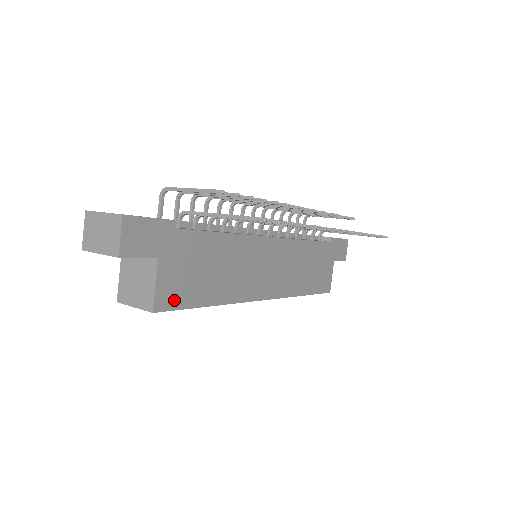
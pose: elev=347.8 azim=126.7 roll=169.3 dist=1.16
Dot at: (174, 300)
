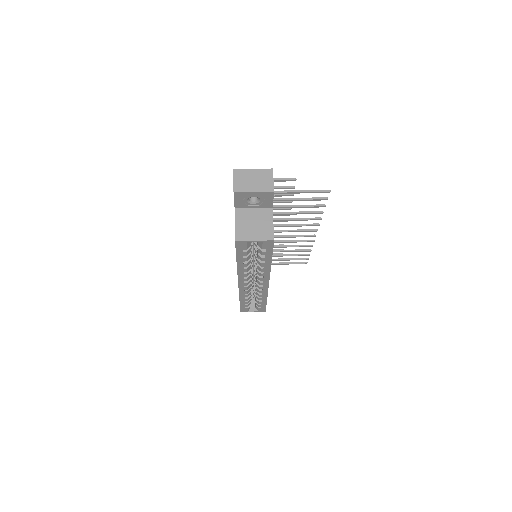
Dot at: occluded
